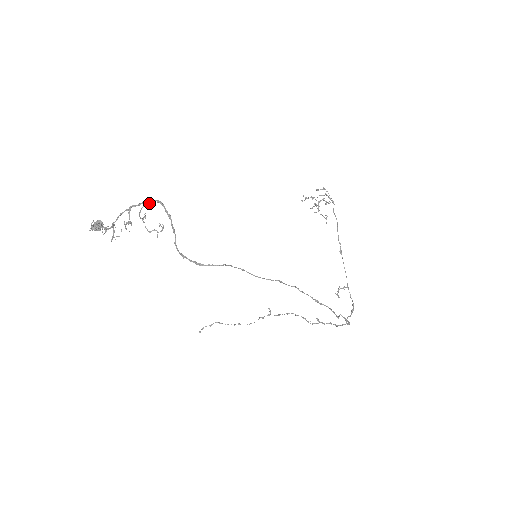
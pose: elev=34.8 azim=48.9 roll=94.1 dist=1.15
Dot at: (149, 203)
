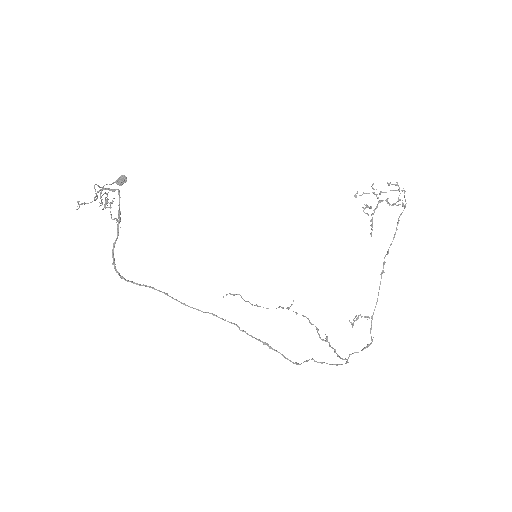
Dot at: (112, 191)
